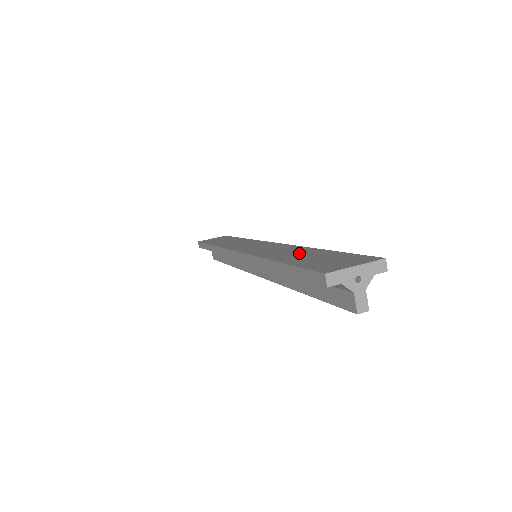
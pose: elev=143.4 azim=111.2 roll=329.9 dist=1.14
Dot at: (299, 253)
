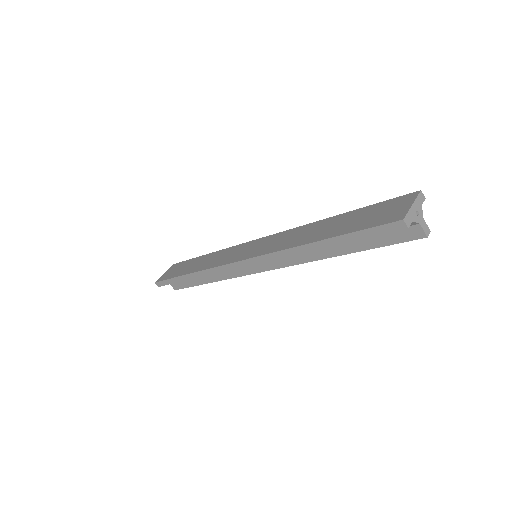
Dot at: (325, 227)
